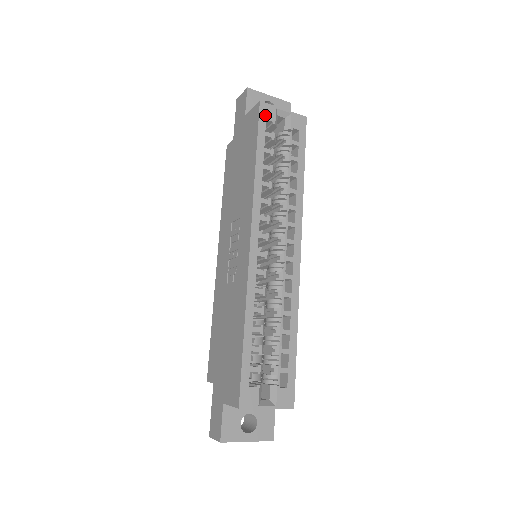
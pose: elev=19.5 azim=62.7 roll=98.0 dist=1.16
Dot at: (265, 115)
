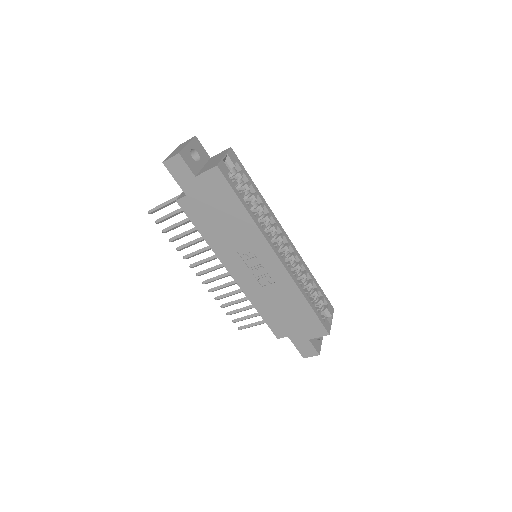
Dot at: (225, 172)
